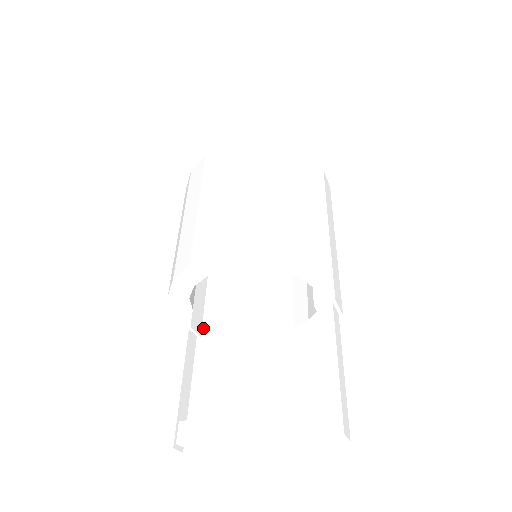
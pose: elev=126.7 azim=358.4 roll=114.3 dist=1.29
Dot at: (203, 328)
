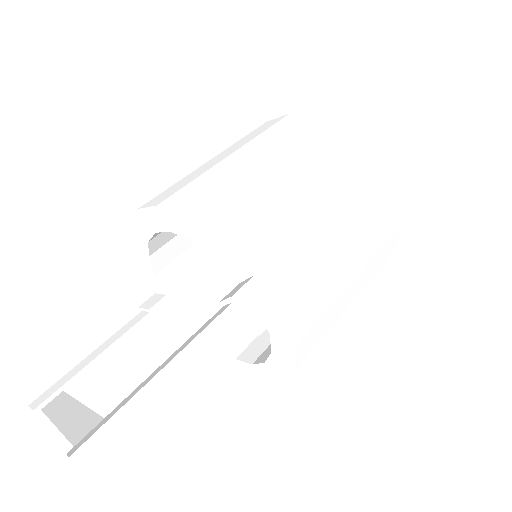
Dot at: (189, 330)
